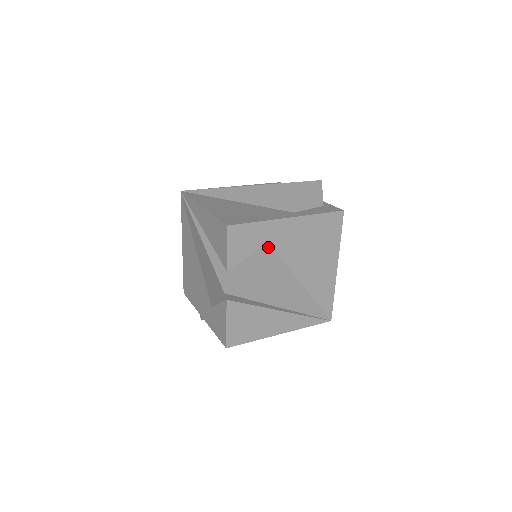
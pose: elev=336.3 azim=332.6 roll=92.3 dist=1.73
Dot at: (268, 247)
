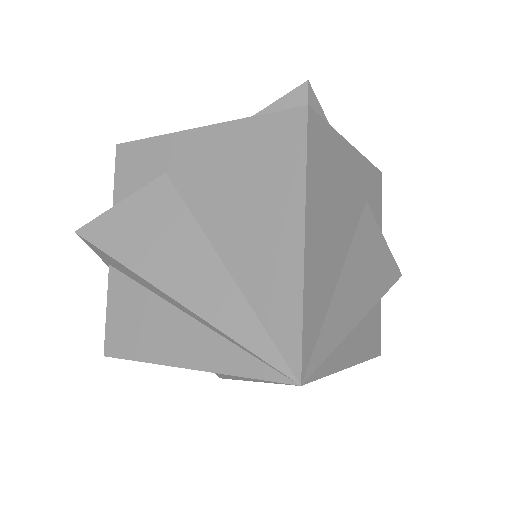
Dot at: (165, 179)
